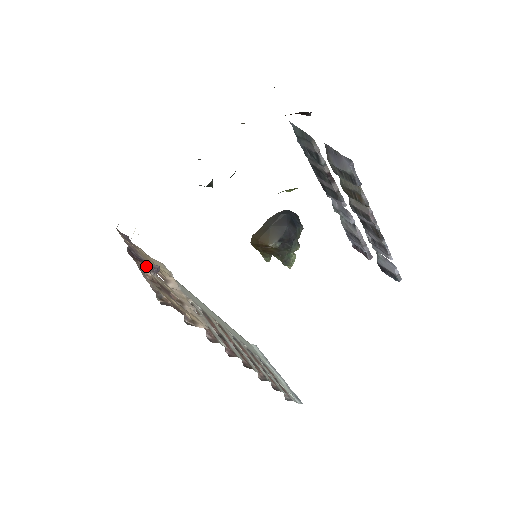
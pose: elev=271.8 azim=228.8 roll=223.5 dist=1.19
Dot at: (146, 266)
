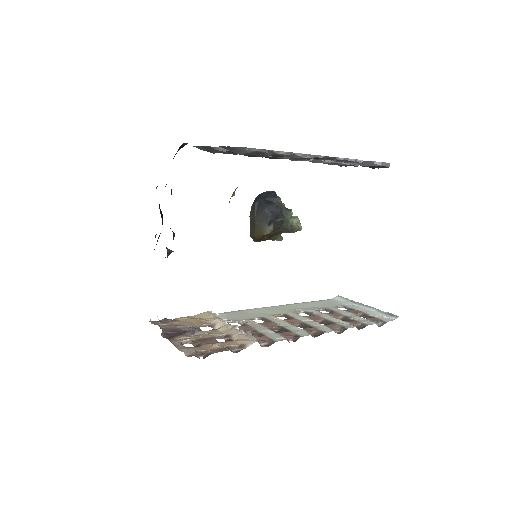
Dot at: (183, 335)
